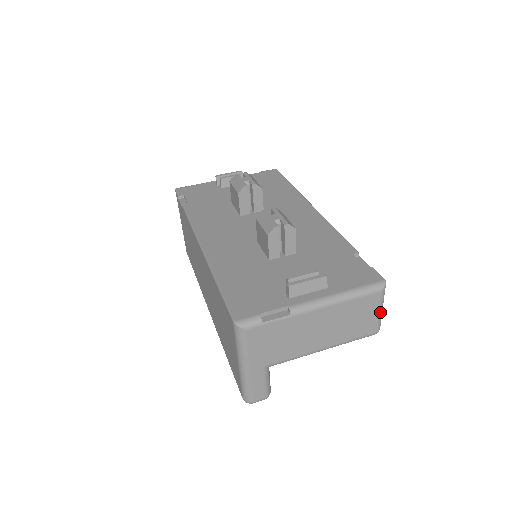
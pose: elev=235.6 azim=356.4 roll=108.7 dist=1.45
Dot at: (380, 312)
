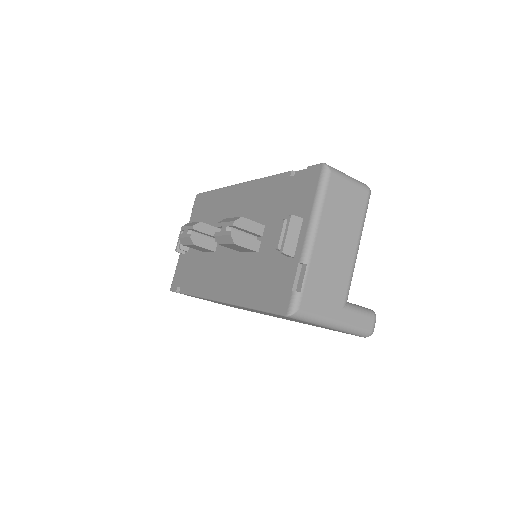
Dot at: (351, 181)
